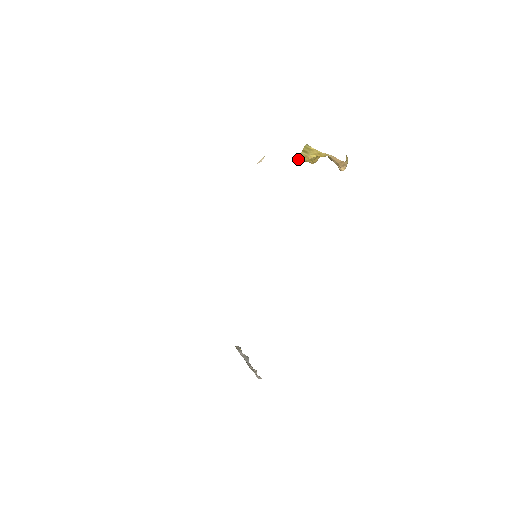
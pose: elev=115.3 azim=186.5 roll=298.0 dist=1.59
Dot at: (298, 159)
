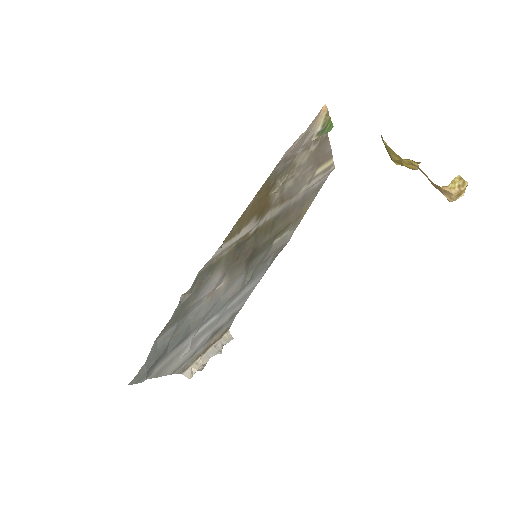
Dot at: occluded
